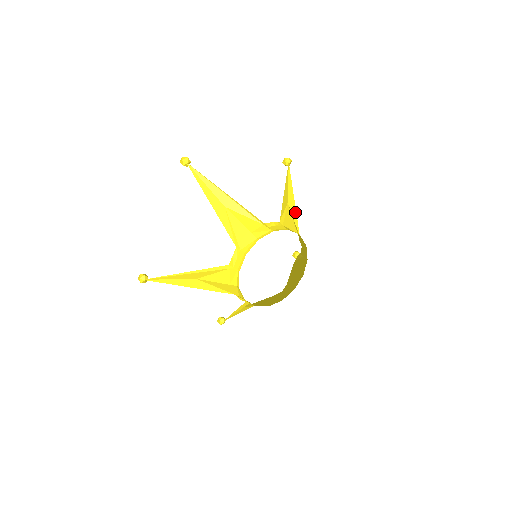
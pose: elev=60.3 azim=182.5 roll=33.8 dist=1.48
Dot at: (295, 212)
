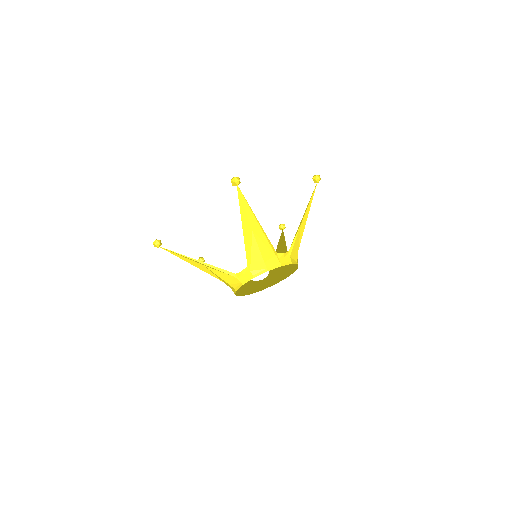
Dot at: (302, 233)
